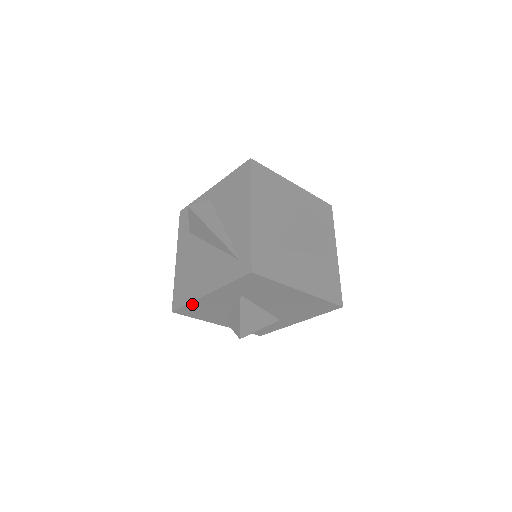
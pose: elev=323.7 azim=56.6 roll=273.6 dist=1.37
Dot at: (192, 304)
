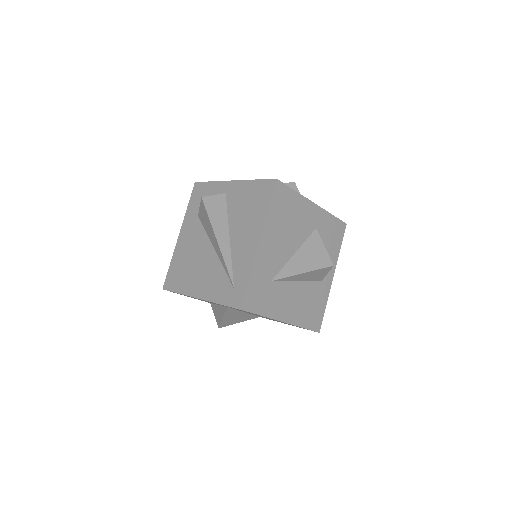
Dot at: (182, 294)
